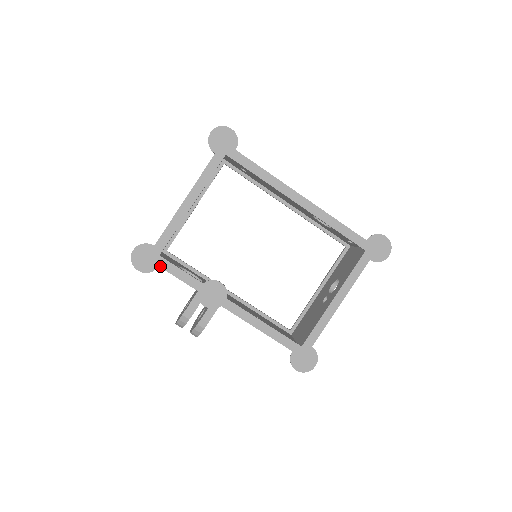
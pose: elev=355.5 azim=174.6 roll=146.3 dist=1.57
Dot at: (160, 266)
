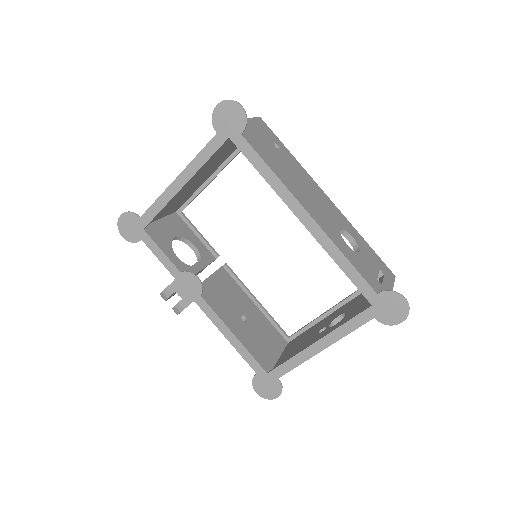
Dot at: (143, 240)
